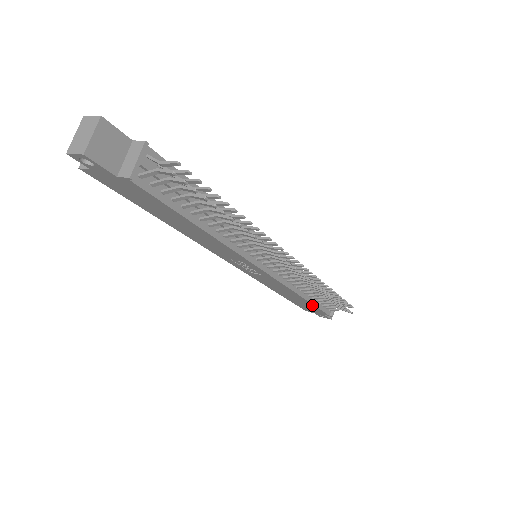
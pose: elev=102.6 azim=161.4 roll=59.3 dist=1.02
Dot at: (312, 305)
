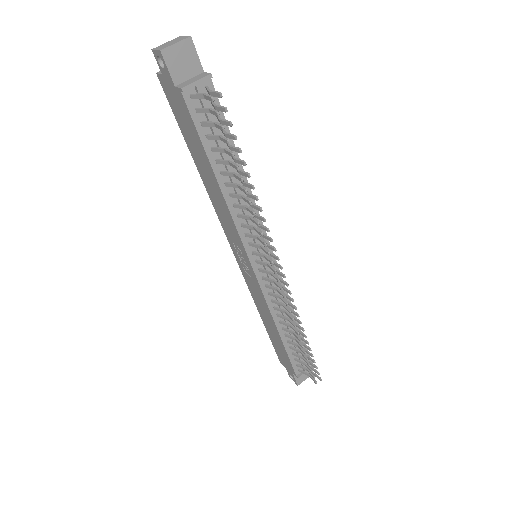
Dot at: (284, 349)
